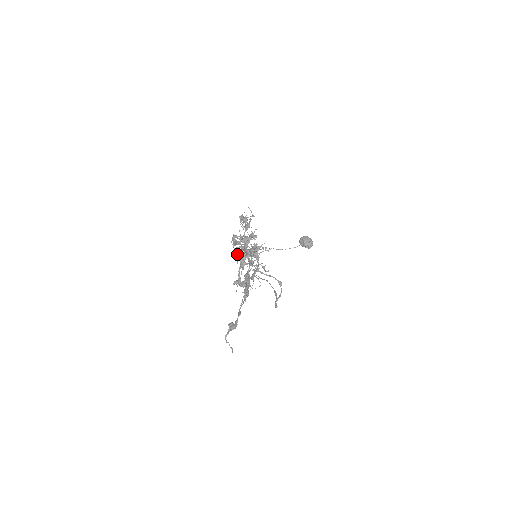
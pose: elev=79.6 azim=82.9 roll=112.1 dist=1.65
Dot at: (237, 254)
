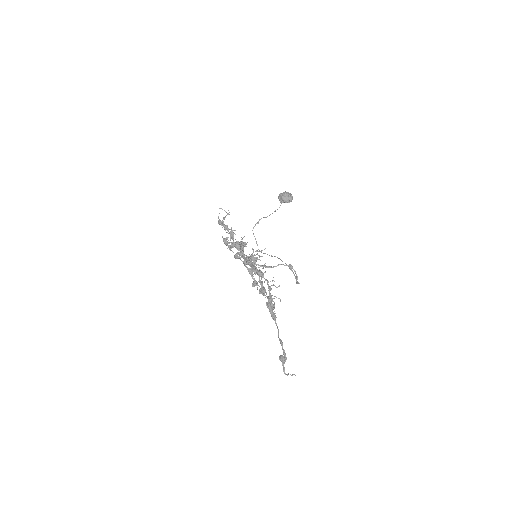
Dot at: (238, 258)
